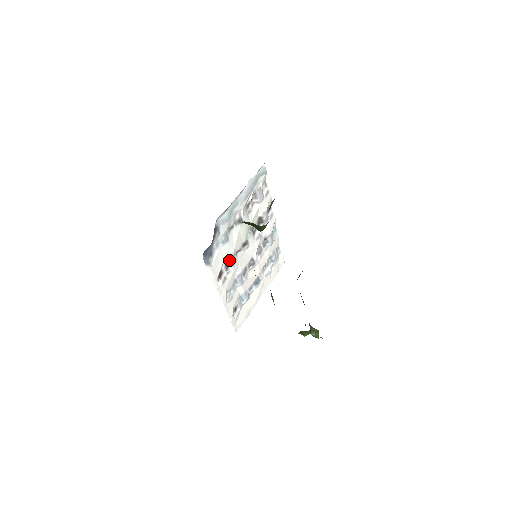
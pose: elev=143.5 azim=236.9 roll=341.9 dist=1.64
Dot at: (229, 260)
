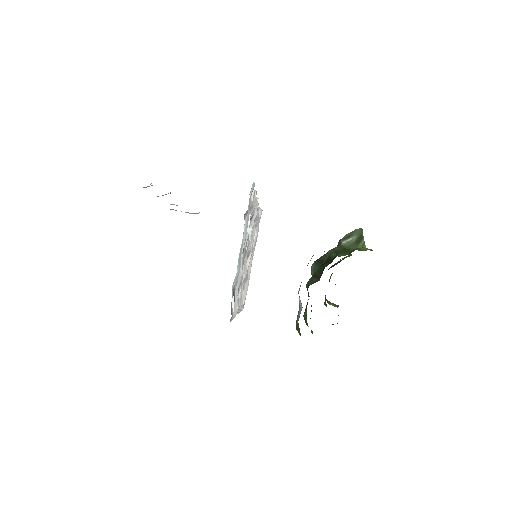
Dot at: occluded
